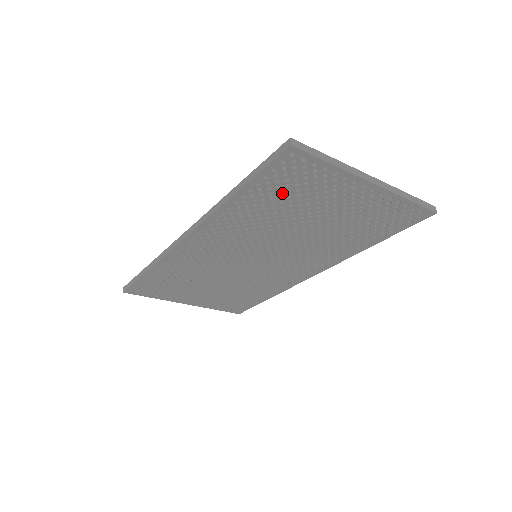
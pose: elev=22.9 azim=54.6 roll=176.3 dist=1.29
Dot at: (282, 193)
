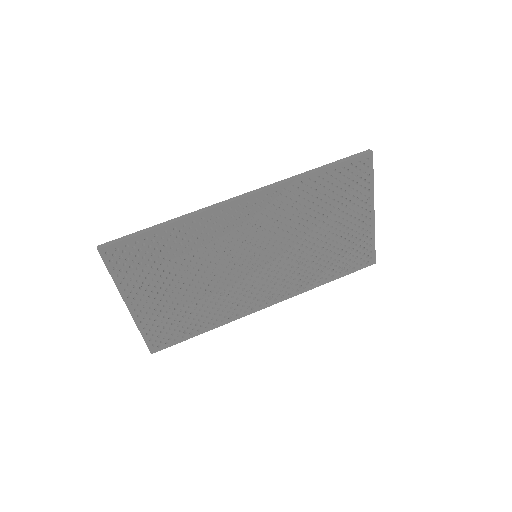
Dot at: (336, 189)
